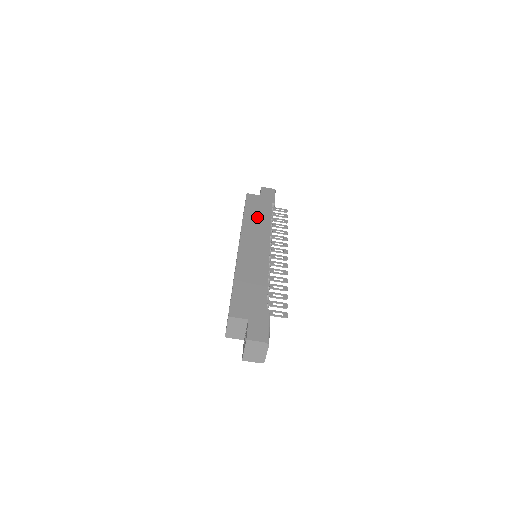
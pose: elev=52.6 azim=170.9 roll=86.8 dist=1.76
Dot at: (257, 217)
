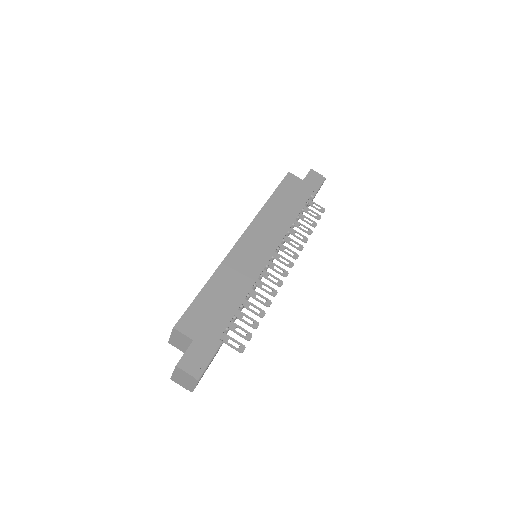
Dot at: (282, 208)
